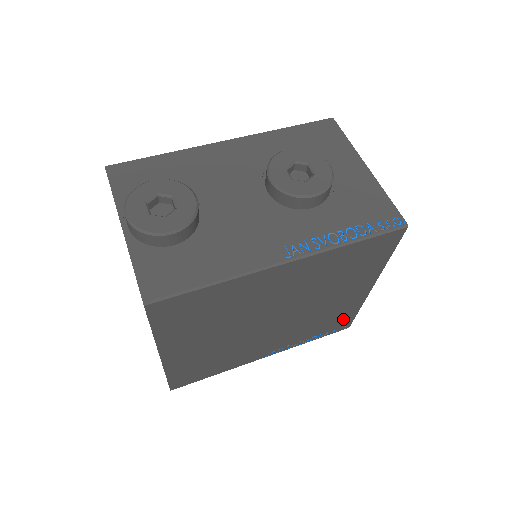
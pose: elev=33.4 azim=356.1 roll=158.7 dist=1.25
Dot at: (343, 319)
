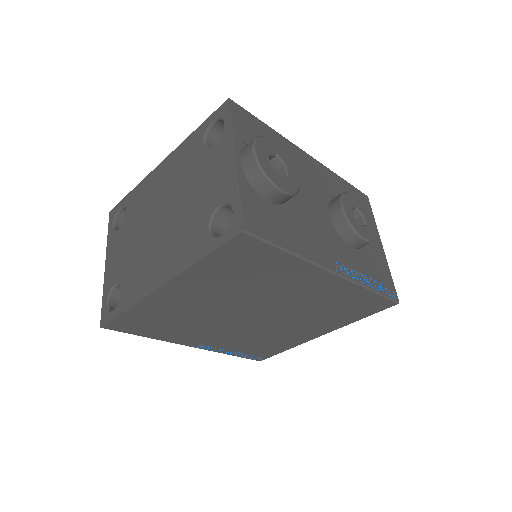
Dot at: (271, 350)
